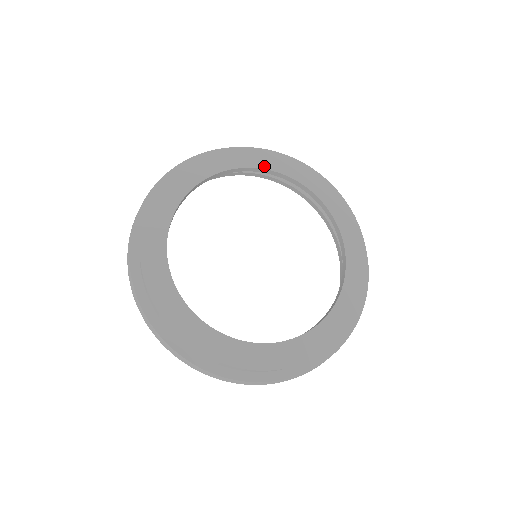
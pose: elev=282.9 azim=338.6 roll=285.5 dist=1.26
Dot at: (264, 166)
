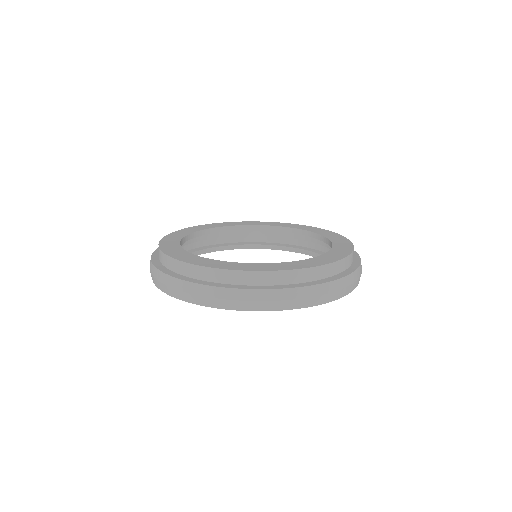
Dot at: (212, 227)
